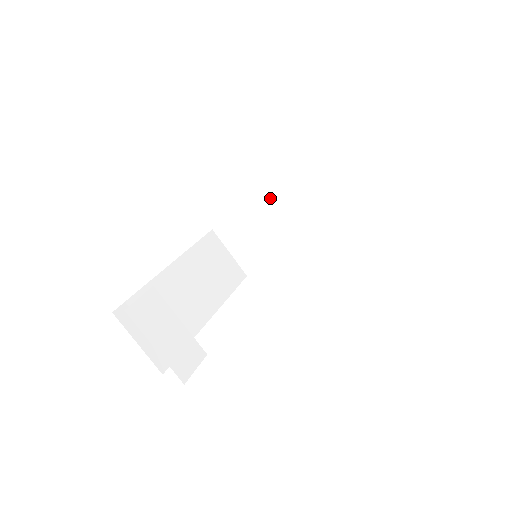
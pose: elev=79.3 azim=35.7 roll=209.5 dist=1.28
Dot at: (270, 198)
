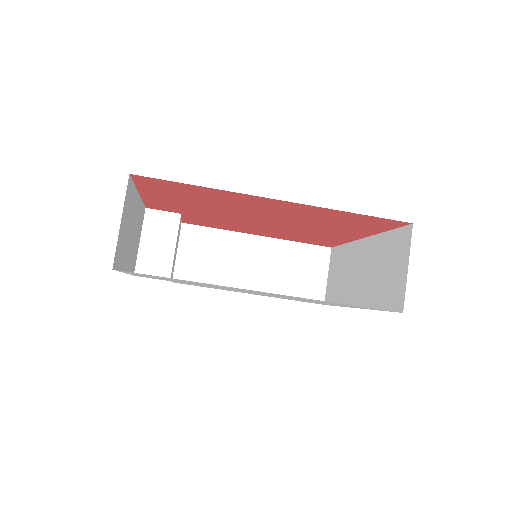
Dot at: (358, 246)
